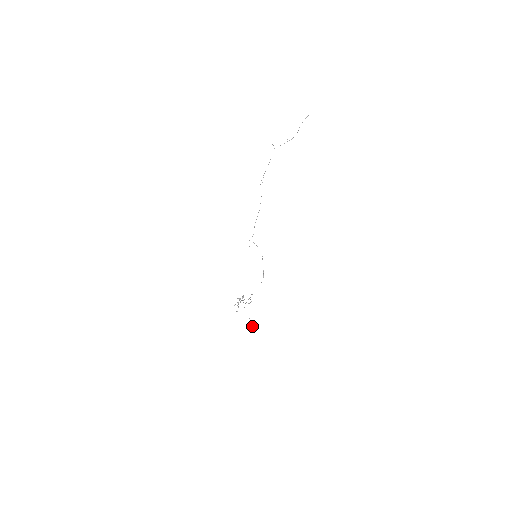
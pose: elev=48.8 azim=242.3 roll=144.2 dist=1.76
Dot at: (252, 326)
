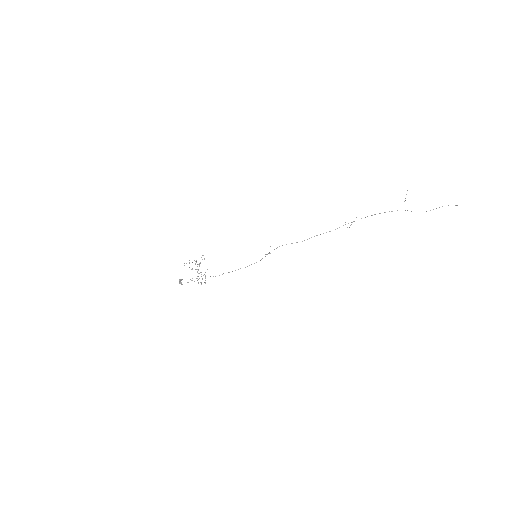
Dot at: (179, 283)
